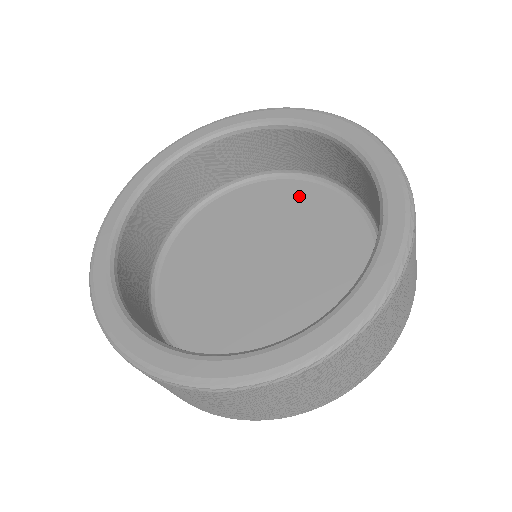
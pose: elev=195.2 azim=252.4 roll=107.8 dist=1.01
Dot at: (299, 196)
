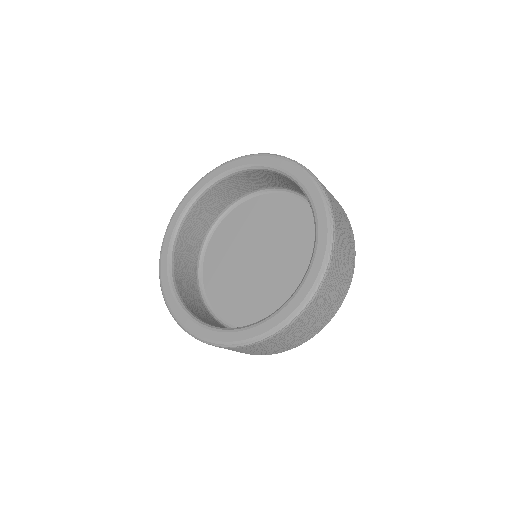
Dot at: (306, 222)
